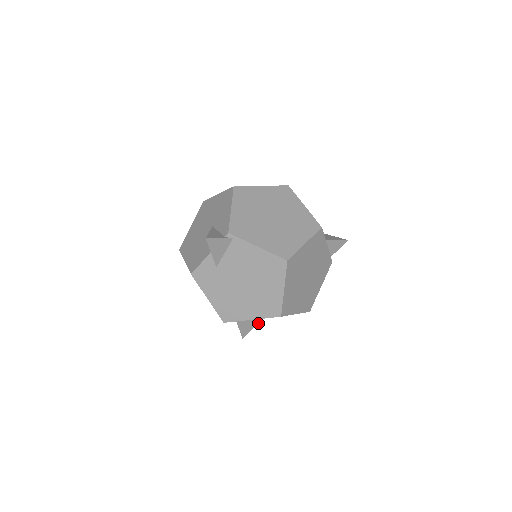
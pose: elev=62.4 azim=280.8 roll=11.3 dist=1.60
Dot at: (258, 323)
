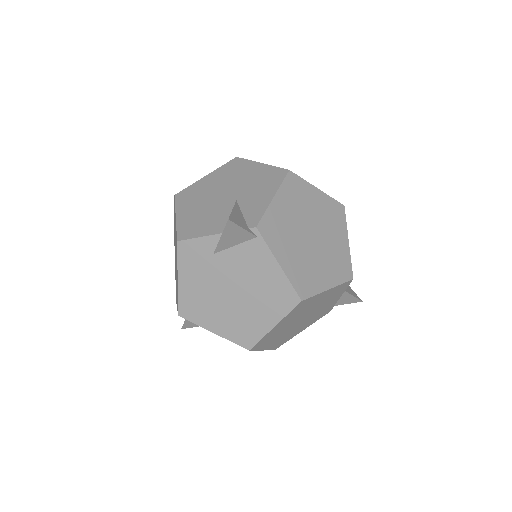
Dot at: occluded
